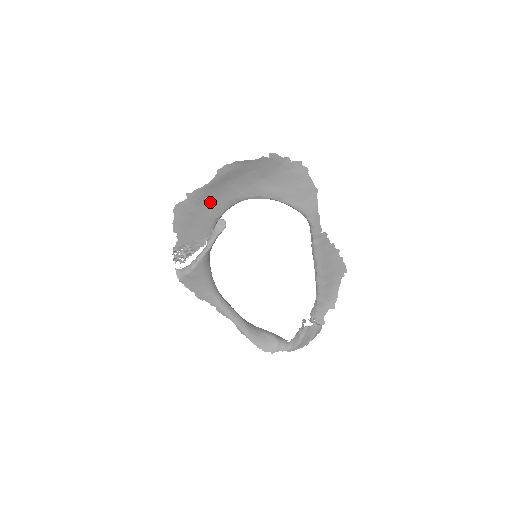
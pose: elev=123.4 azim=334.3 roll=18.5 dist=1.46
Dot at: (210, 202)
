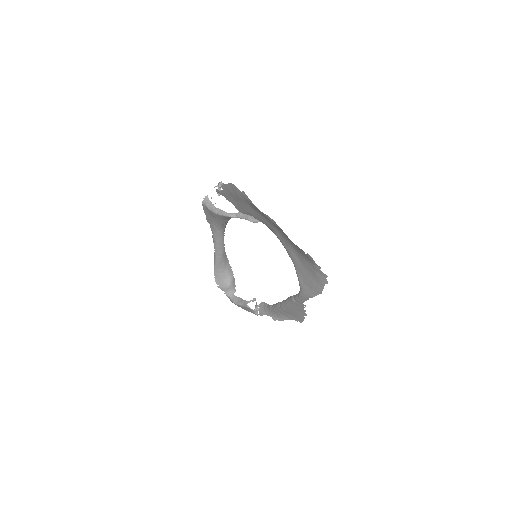
Dot at: (255, 210)
